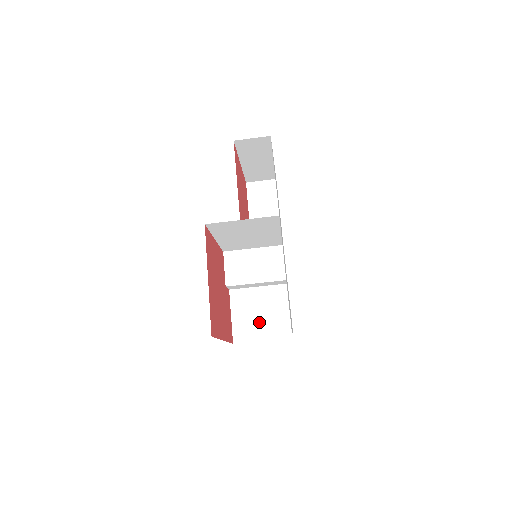
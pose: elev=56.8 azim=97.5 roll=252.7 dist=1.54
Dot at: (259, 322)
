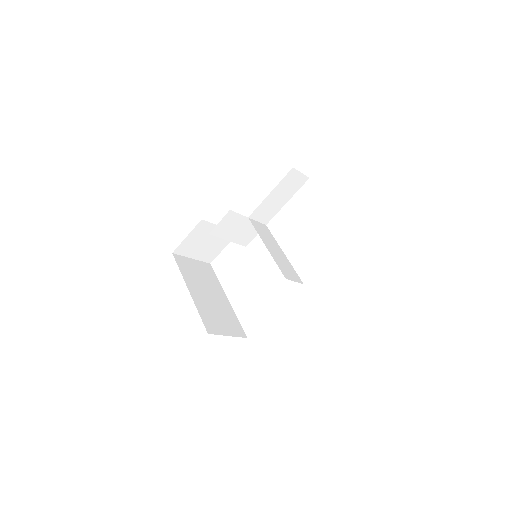
Dot at: (200, 247)
